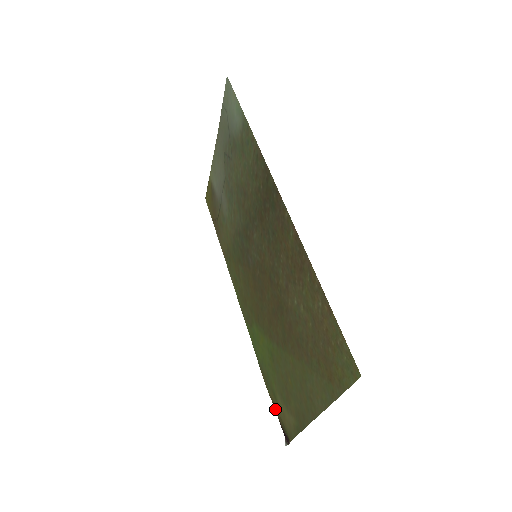
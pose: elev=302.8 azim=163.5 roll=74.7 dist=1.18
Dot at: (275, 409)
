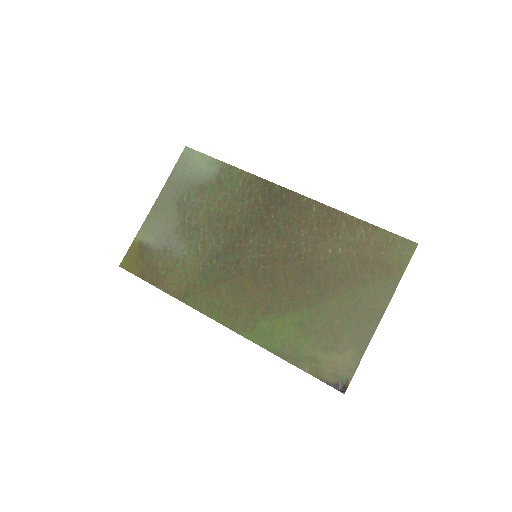
Dot at: (316, 376)
